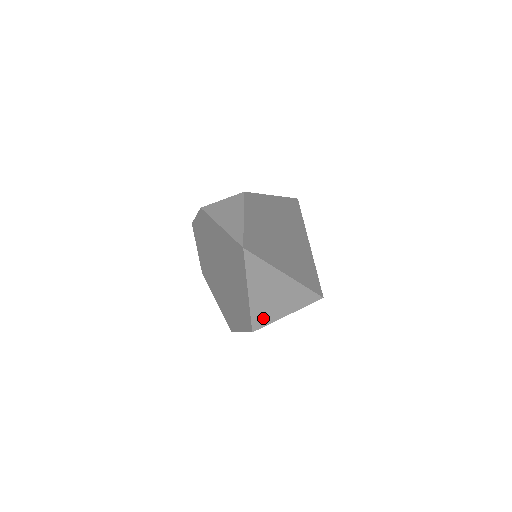
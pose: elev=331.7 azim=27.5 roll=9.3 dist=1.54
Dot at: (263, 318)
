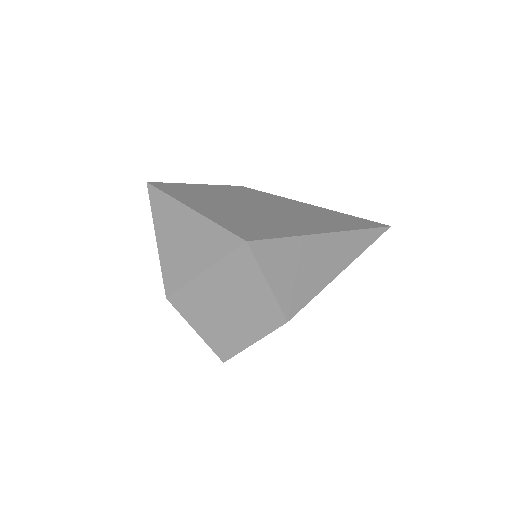
Dot at: (175, 275)
